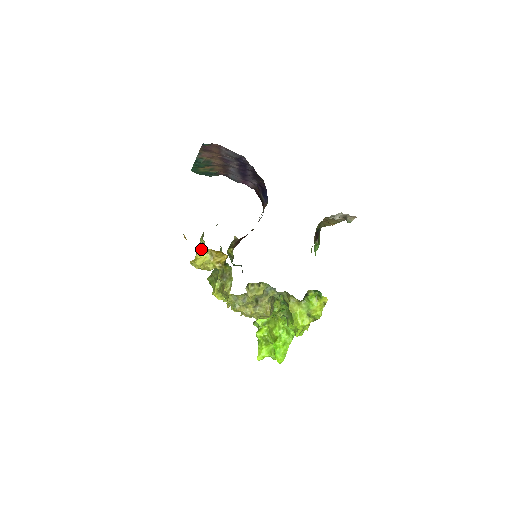
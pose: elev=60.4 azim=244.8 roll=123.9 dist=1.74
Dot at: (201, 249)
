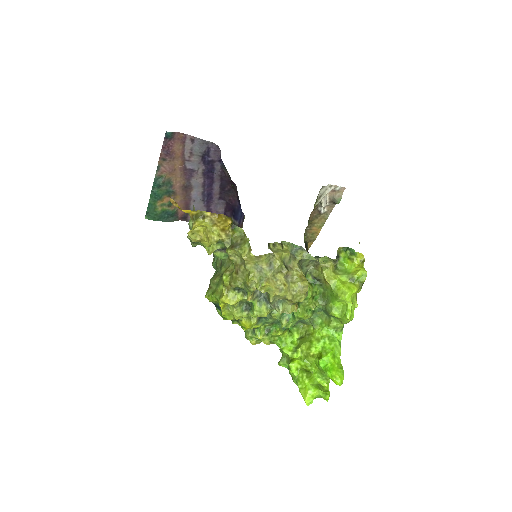
Dot at: (197, 218)
